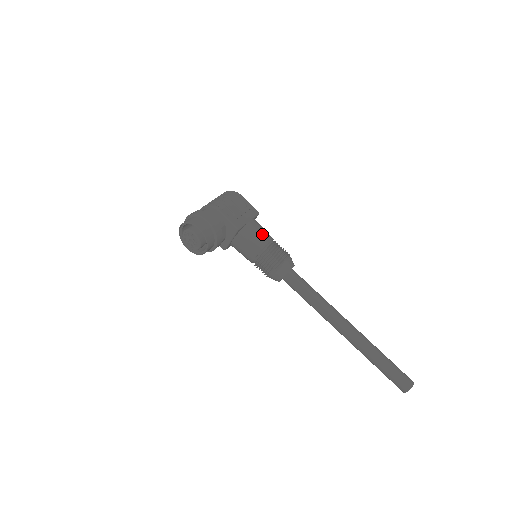
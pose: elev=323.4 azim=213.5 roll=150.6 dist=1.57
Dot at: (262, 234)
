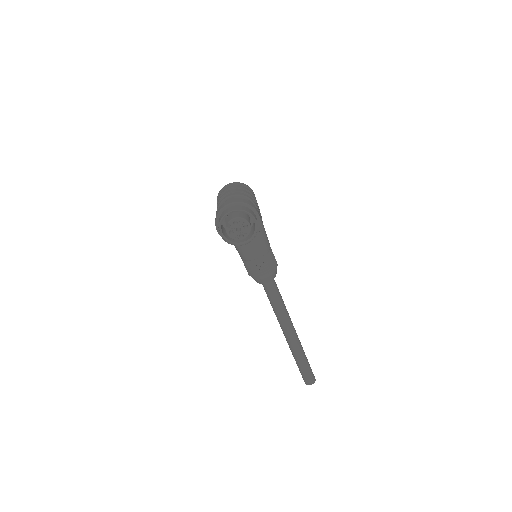
Dot at: occluded
